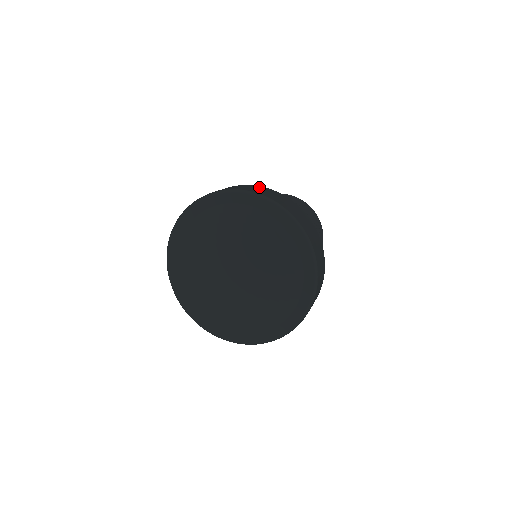
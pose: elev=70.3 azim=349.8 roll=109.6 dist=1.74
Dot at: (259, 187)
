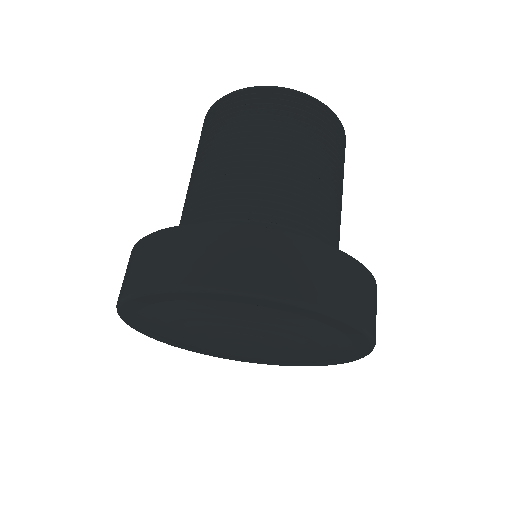
Dot at: (330, 258)
